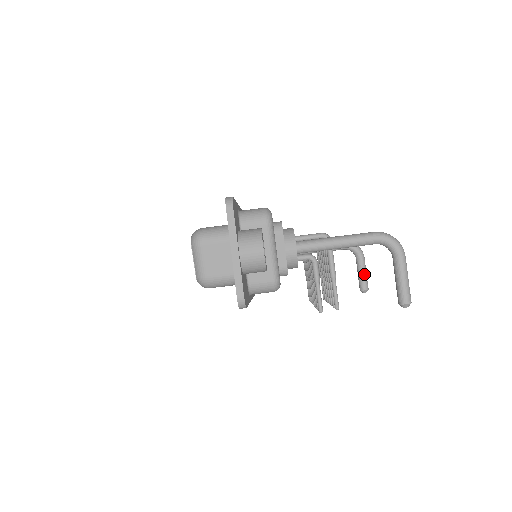
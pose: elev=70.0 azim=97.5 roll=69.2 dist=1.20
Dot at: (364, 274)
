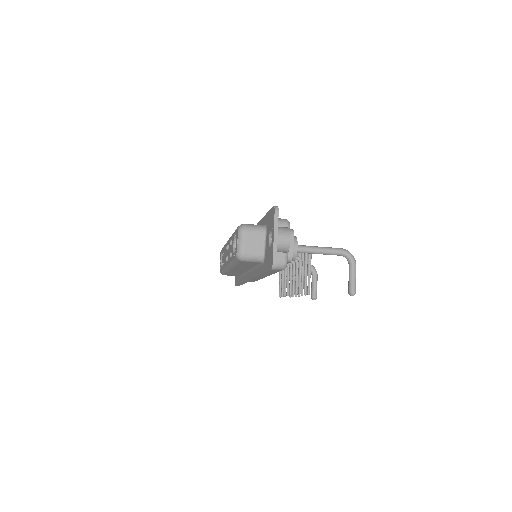
Dot at: (316, 287)
